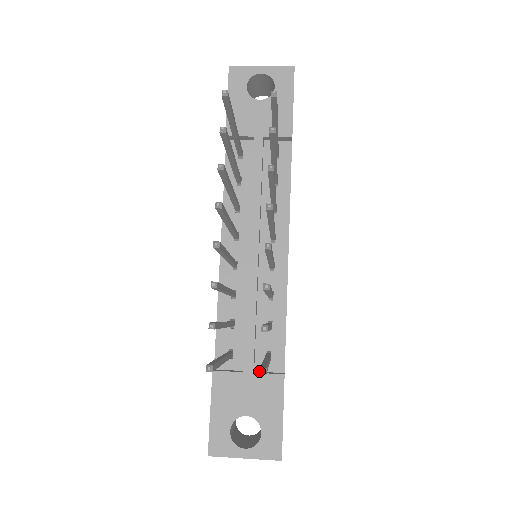
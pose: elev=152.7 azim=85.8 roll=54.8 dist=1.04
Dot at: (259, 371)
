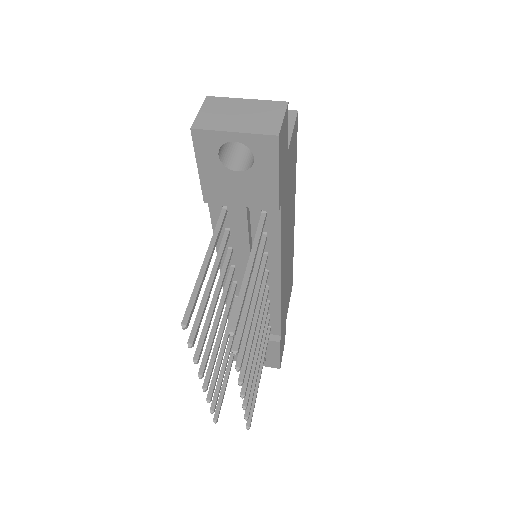
Dot at: occluded
